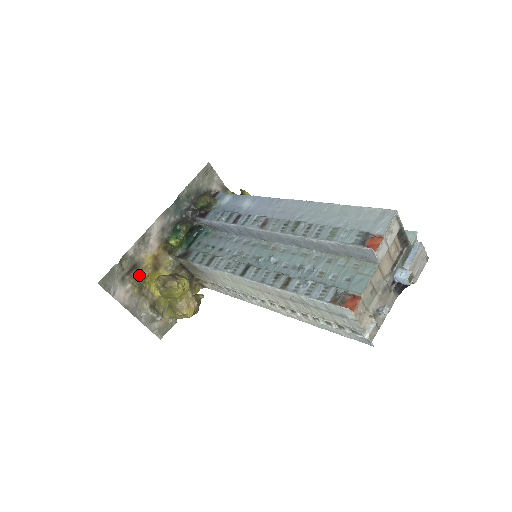
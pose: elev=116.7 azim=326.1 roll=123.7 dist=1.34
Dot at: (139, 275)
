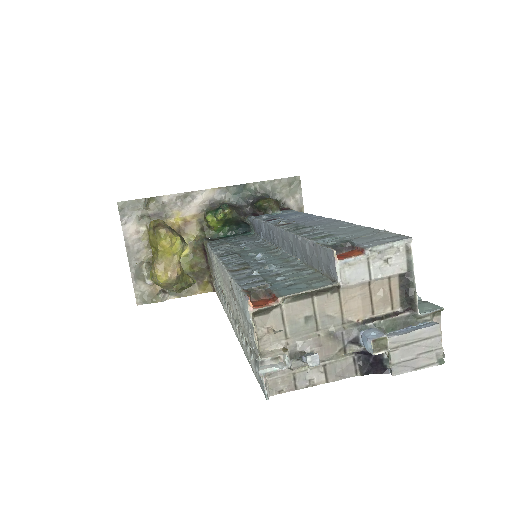
Dot at: occluded
